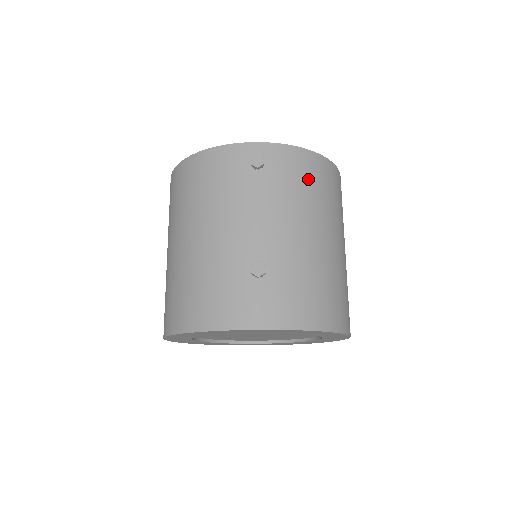
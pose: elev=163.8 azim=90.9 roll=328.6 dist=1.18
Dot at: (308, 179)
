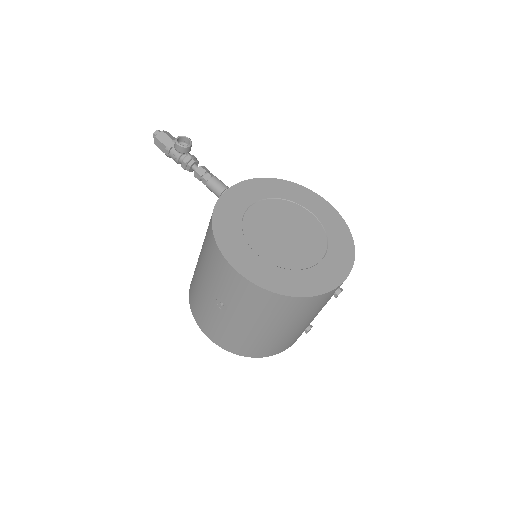
Dot at: occluded
